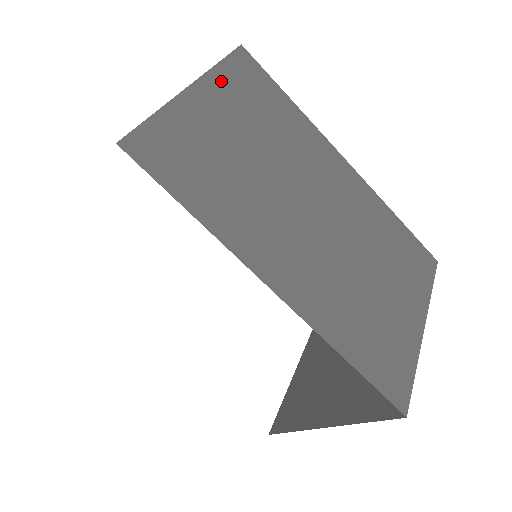
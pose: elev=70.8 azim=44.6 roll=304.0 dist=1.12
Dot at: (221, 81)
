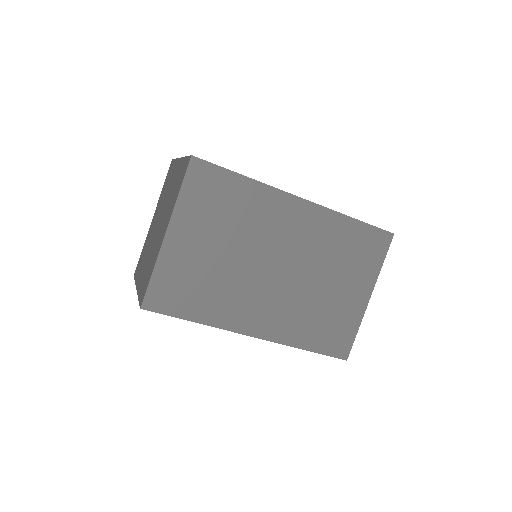
Dot at: (185, 209)
